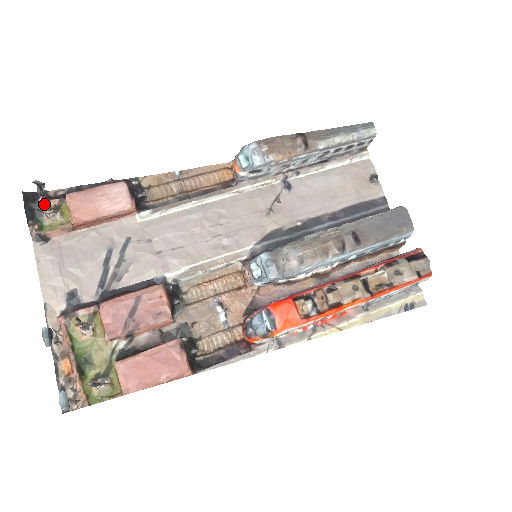
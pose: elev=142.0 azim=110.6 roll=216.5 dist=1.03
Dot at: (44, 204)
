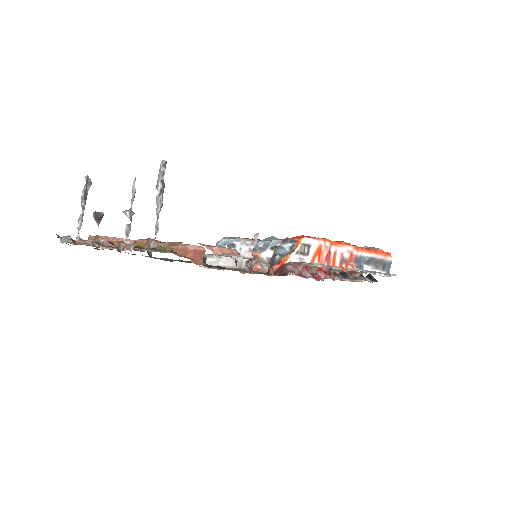
Dot at: occluded
